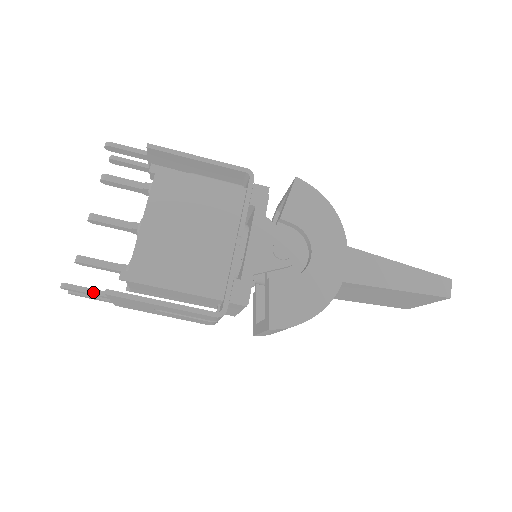
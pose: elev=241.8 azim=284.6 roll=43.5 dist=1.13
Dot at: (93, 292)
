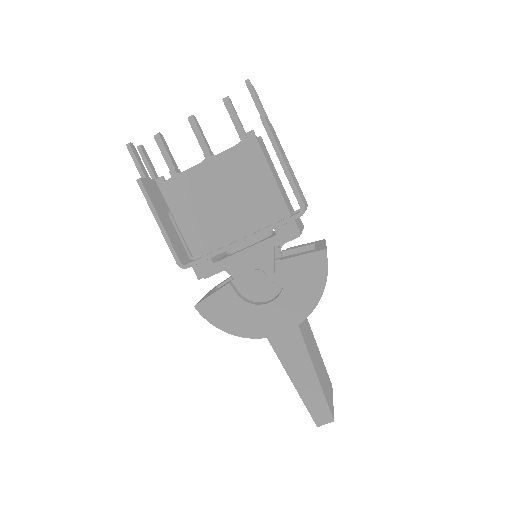
Dot at: (139, 168)
